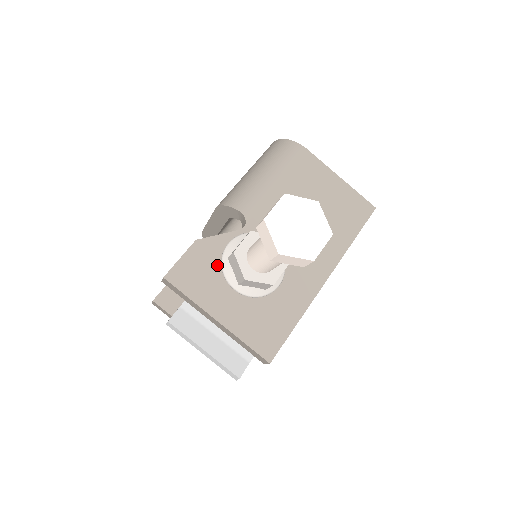
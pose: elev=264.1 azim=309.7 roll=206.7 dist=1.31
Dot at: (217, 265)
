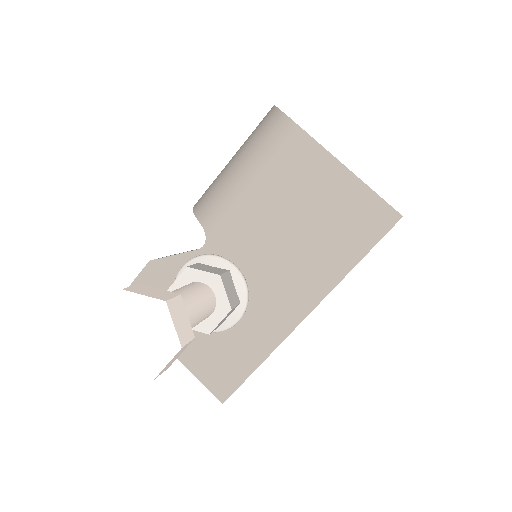
Dot at: occluded
